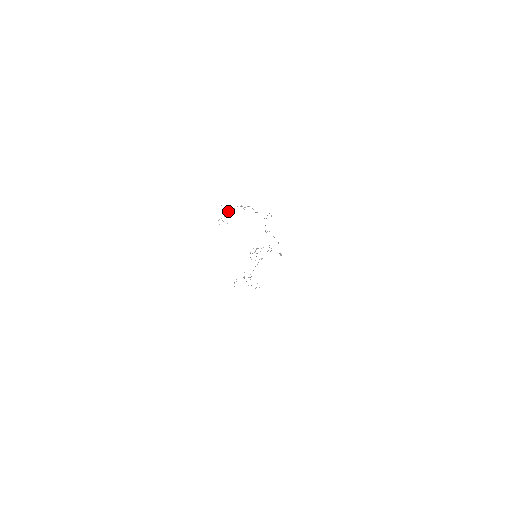
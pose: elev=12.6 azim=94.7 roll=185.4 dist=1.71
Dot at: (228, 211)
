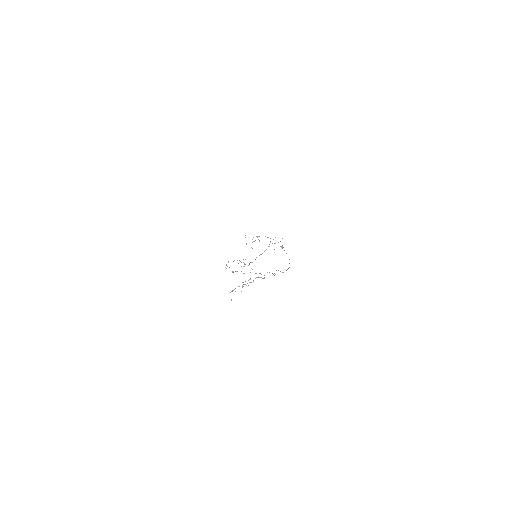
Dot at: (243, 284)
